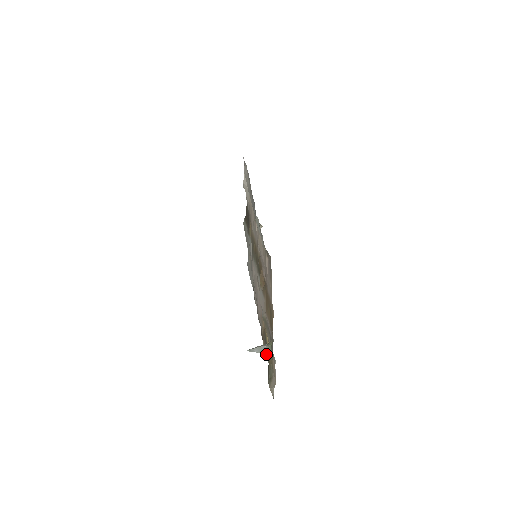
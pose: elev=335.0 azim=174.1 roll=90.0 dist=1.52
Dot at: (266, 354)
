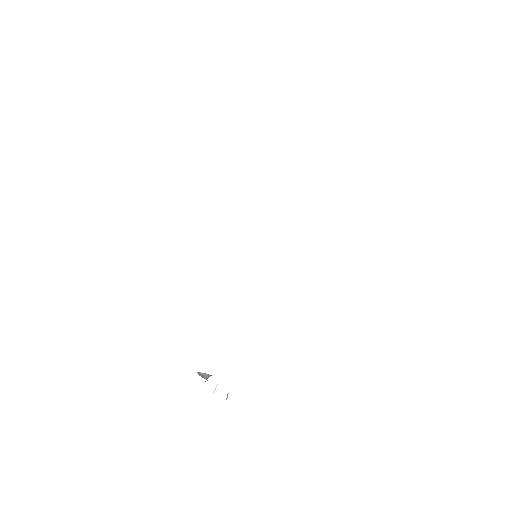
Dot at: occluded
